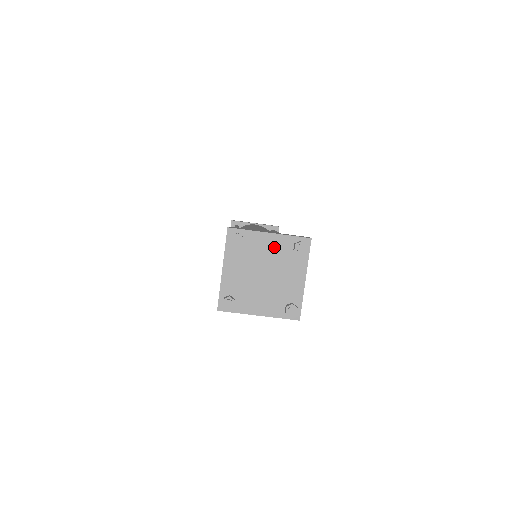
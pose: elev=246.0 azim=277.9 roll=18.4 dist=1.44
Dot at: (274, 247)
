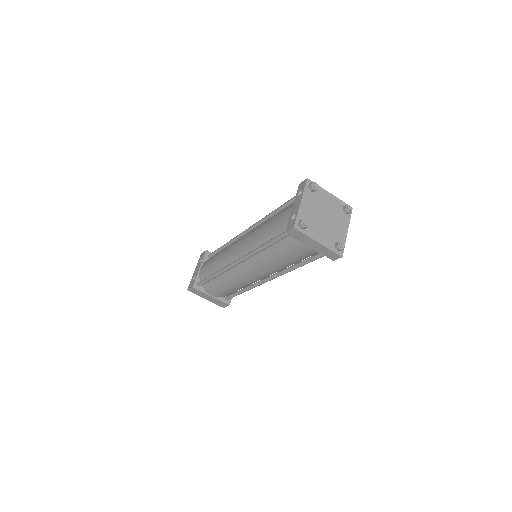
Dot at: (332, 203)
